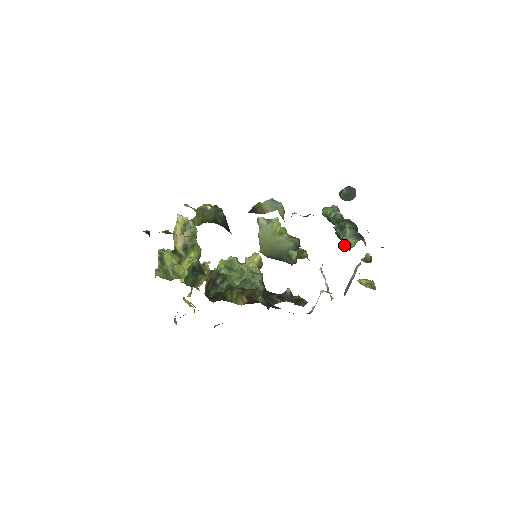
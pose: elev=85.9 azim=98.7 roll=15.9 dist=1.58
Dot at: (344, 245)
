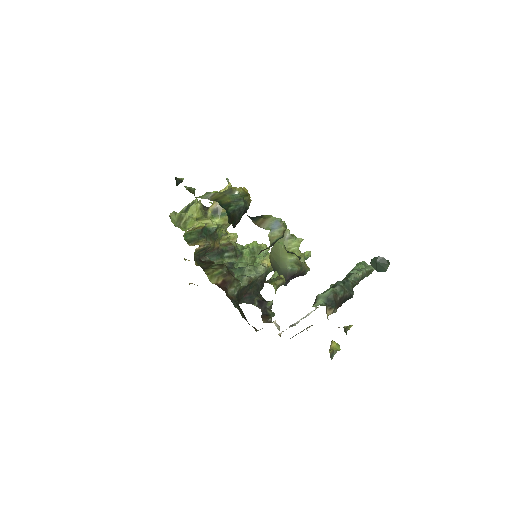
Dot at: occluded
